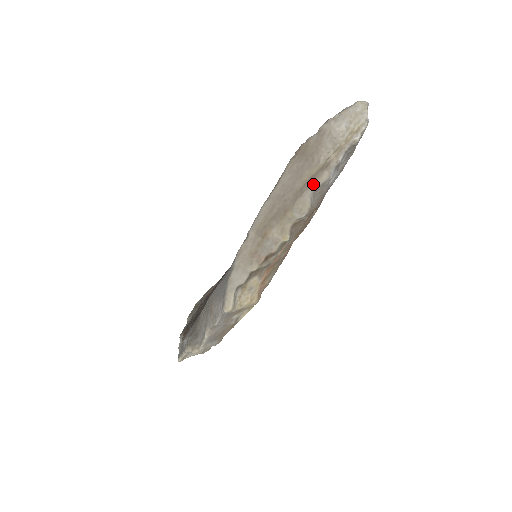
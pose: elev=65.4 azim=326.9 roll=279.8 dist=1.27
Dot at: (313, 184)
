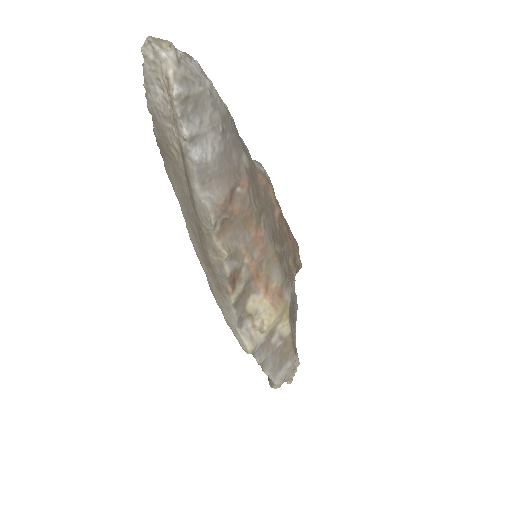
Dot at: (191, 182)
